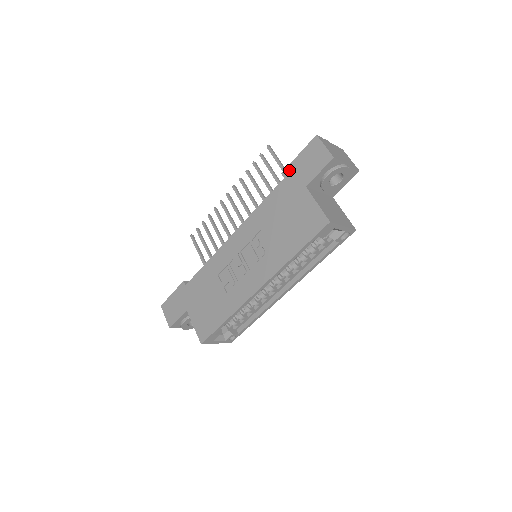
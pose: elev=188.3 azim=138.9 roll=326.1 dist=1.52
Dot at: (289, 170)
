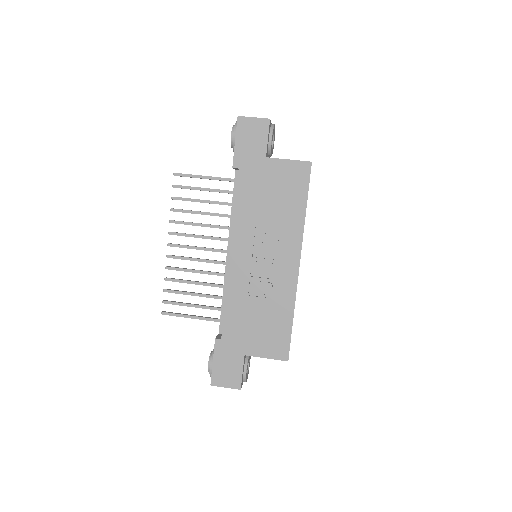
Dot at: (238, 159)
